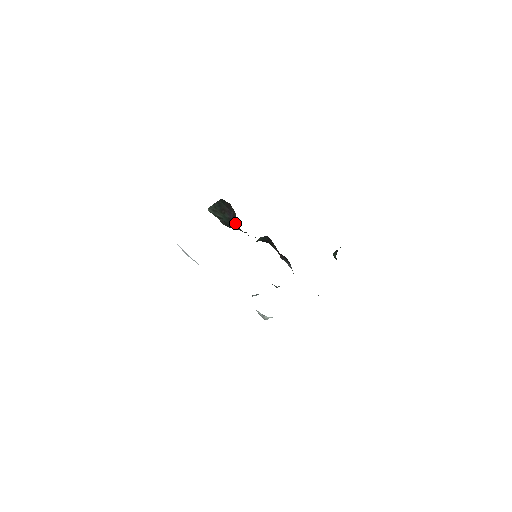
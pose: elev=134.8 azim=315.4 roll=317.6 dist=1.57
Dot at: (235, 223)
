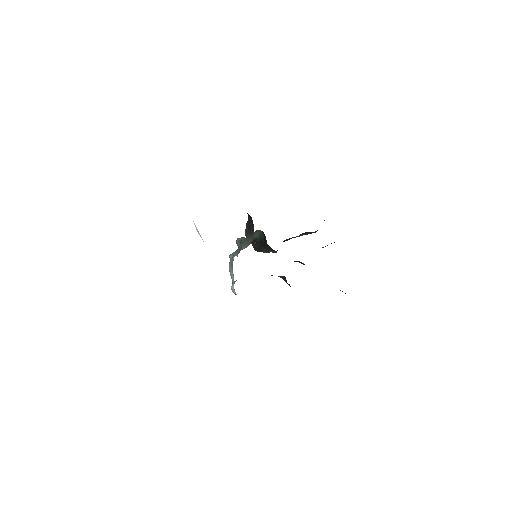
Dot at: occluded
